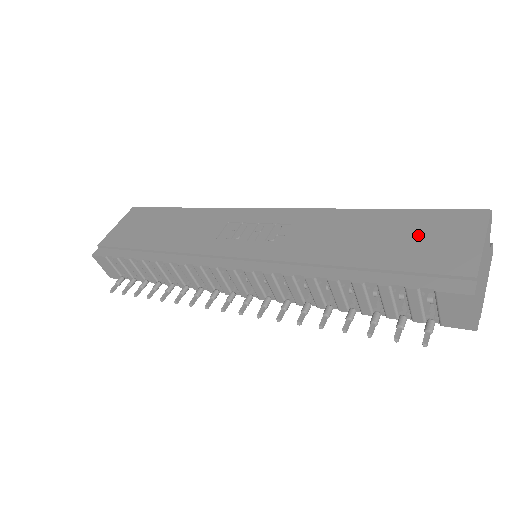
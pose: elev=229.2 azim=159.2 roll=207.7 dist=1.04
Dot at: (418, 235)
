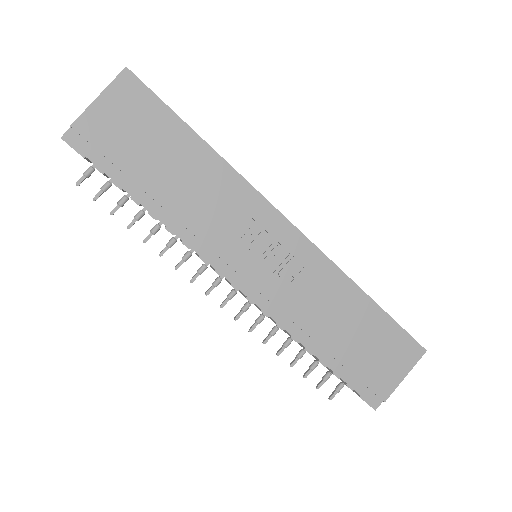
Dot at: (379, 347)
